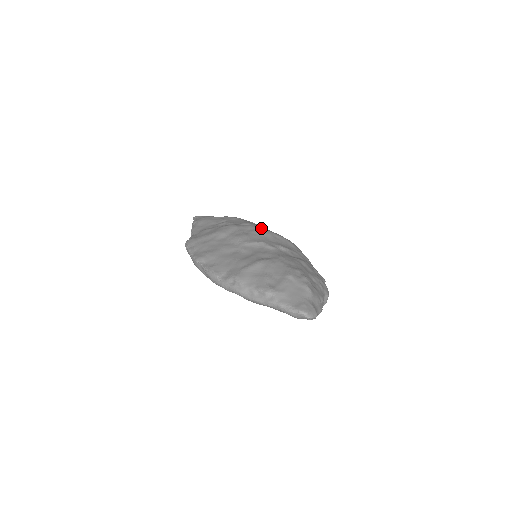
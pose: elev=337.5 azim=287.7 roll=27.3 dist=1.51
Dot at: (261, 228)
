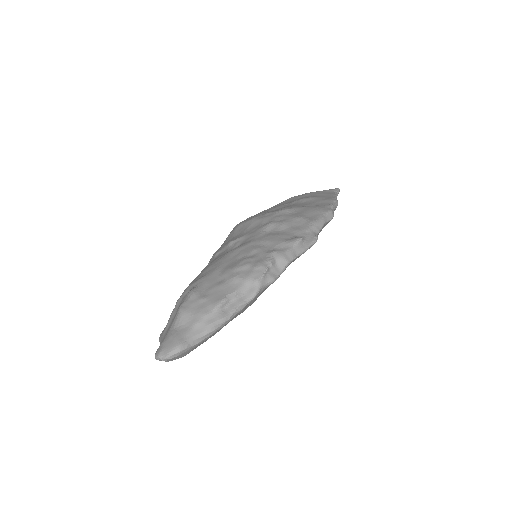
Dot at: (235, 226)
